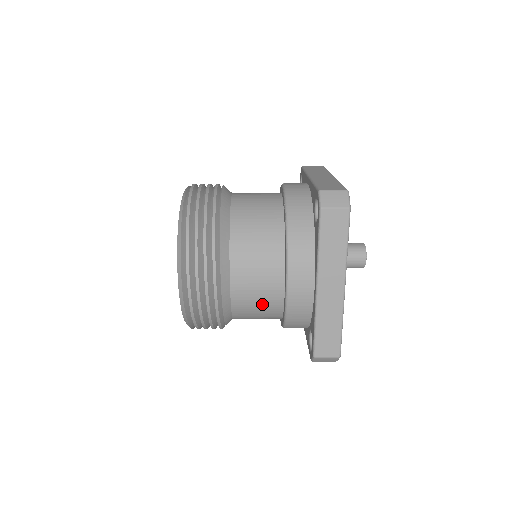
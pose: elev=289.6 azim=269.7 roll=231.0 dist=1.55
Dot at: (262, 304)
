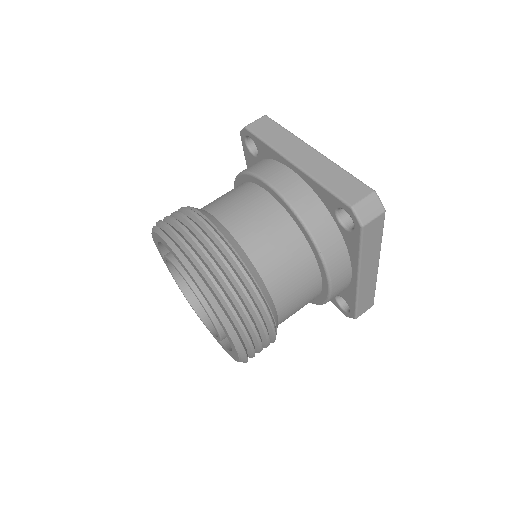
Dot at: (271, 229)
